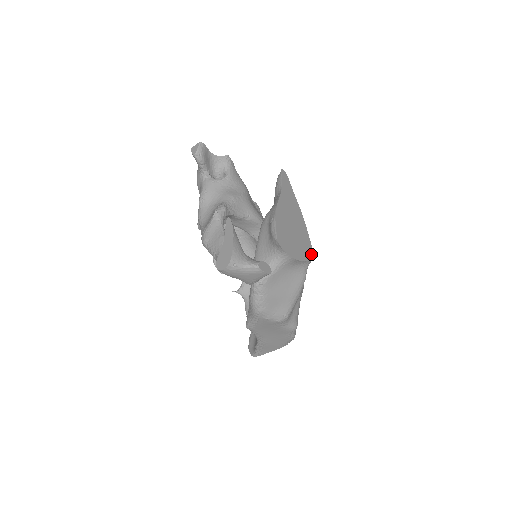
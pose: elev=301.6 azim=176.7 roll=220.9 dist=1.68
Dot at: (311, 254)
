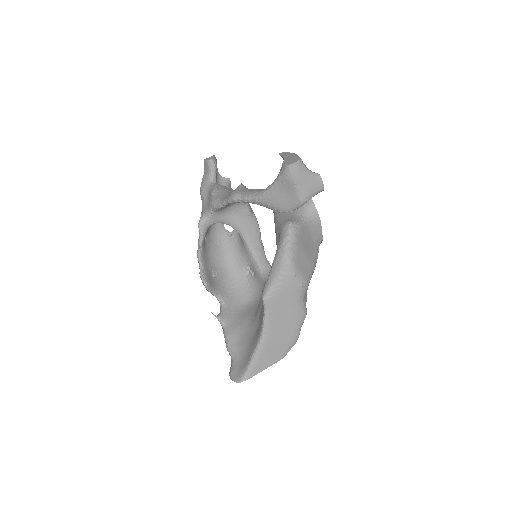
Dot at: occluded
